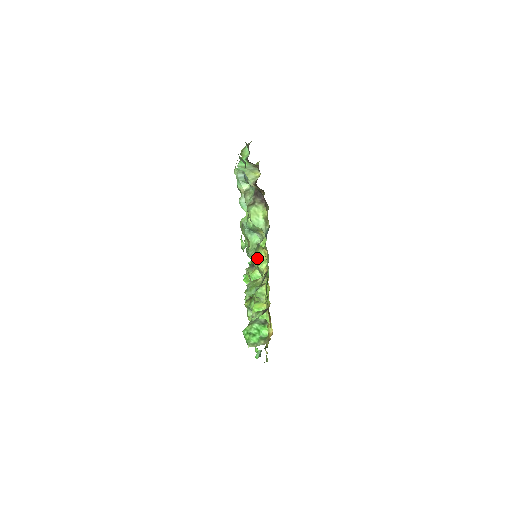
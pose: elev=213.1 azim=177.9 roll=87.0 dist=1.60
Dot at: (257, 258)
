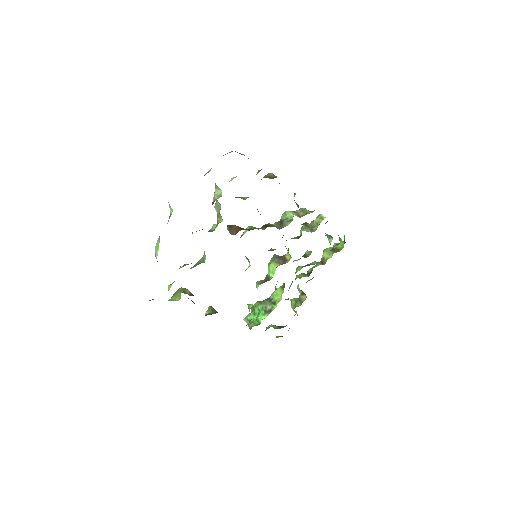
Dot at: occluded
